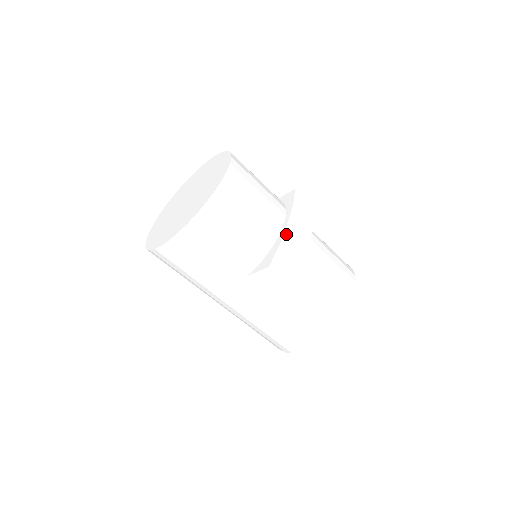
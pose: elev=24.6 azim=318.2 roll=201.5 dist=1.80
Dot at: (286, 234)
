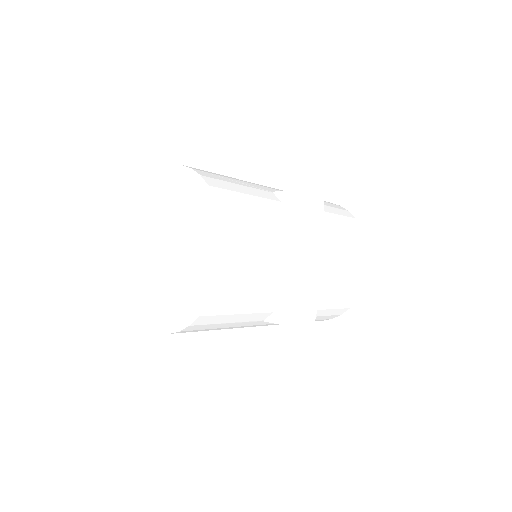
Dot at: (301, 275)
